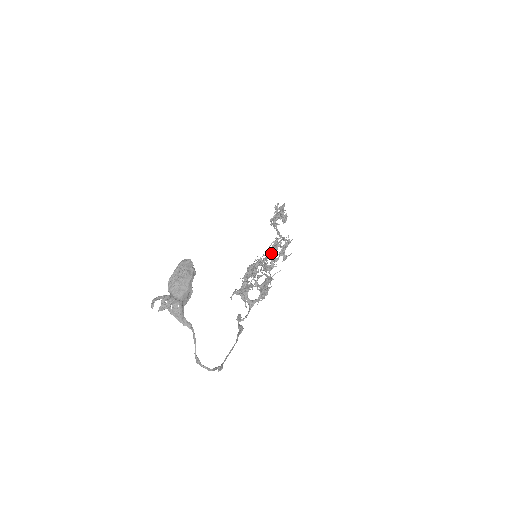
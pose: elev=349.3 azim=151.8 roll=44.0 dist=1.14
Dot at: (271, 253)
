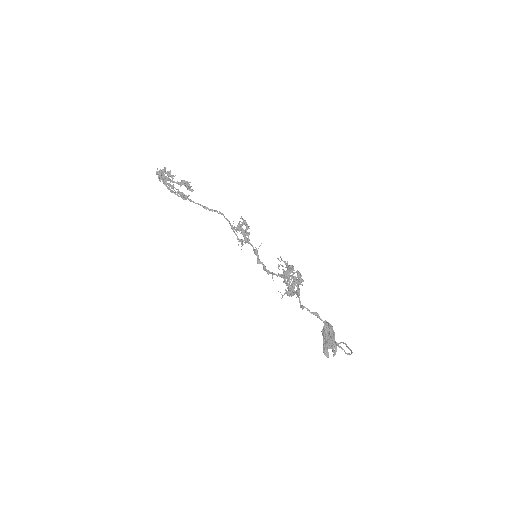
Dot at: occluded
